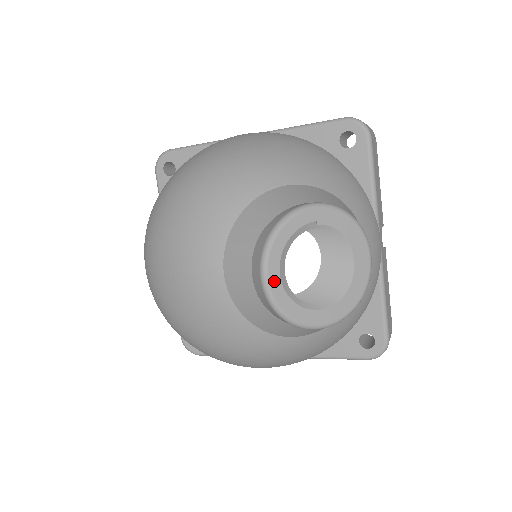
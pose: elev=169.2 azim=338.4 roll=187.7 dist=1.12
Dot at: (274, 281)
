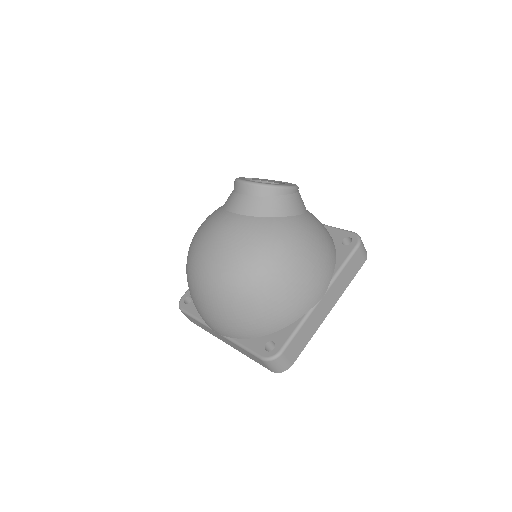
Dot at: (248, 181)
